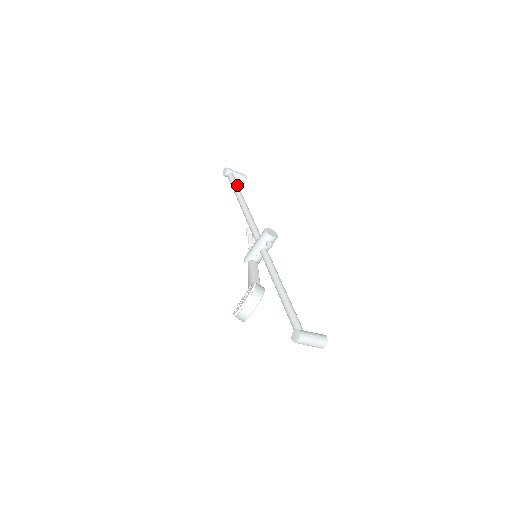
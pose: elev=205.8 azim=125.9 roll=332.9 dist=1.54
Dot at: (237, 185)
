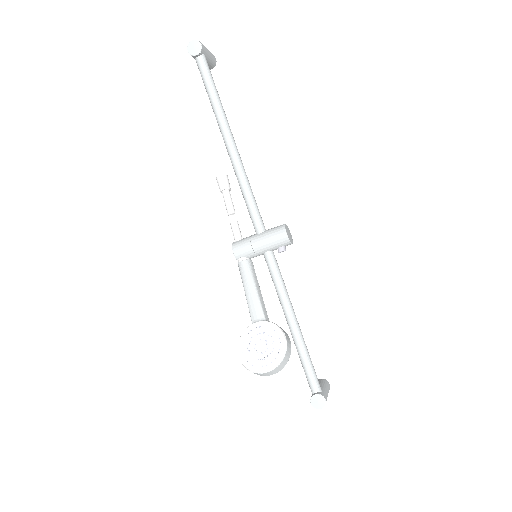
Dot at: occluded
